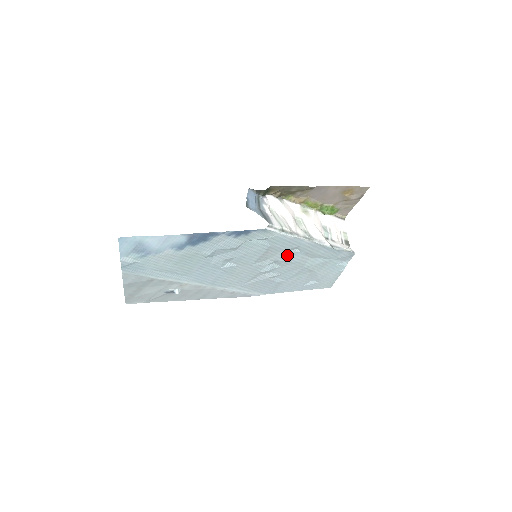
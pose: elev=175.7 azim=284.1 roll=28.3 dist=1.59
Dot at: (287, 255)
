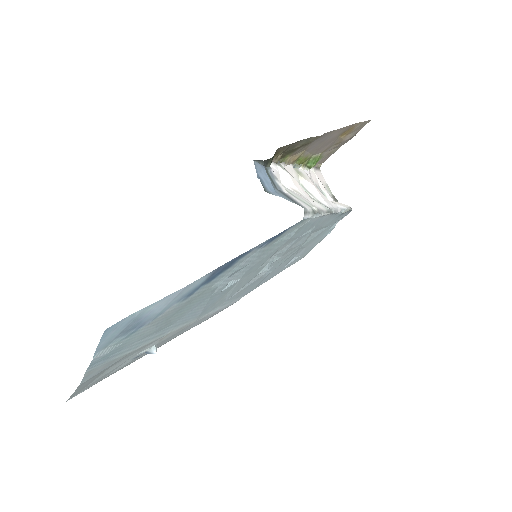
Dot at: (296, 241)
